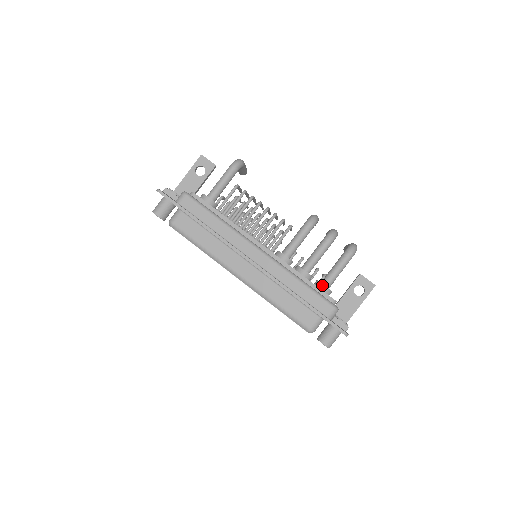
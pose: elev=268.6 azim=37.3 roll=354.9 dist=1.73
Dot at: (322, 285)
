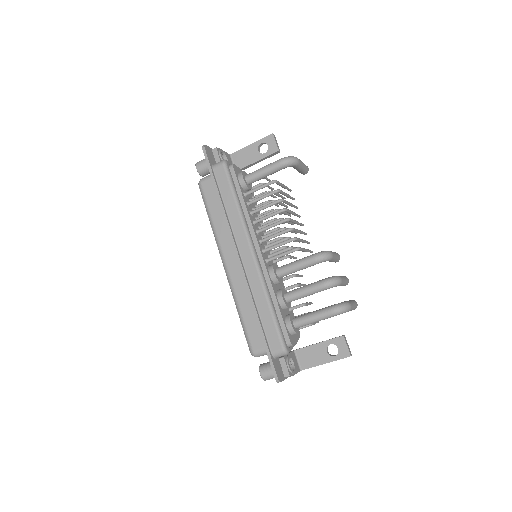
Dot at: (289, 321)
